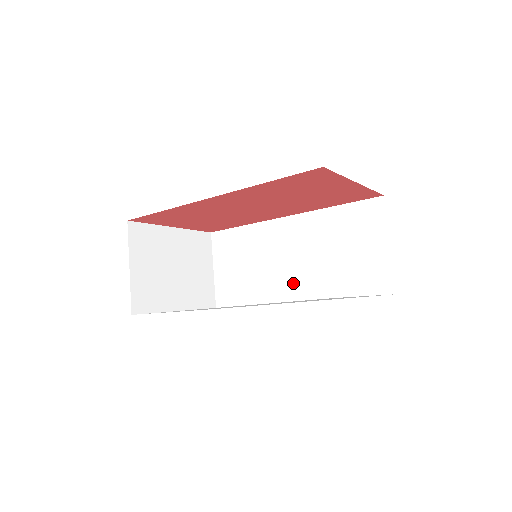
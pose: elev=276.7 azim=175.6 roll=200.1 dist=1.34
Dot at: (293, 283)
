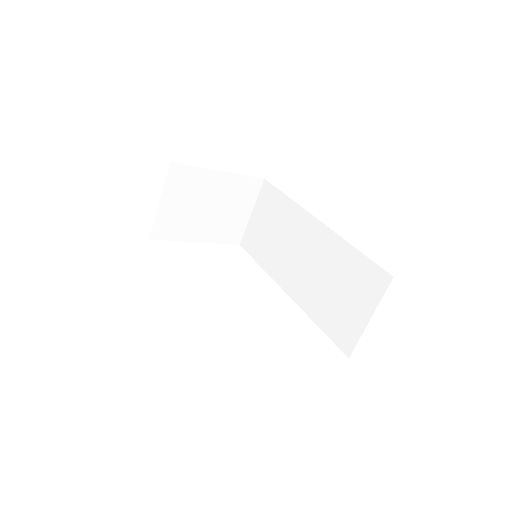
Dot at: (293, 279)
